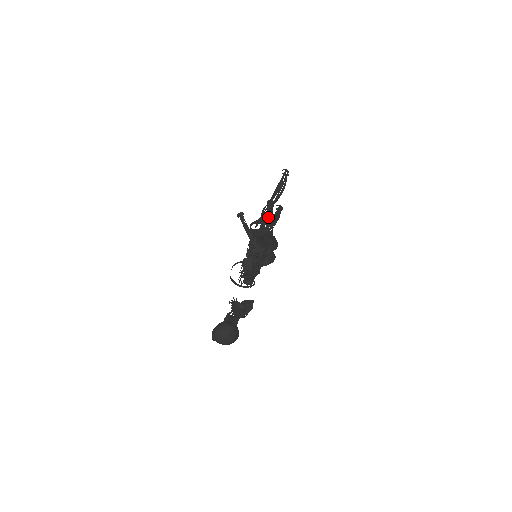
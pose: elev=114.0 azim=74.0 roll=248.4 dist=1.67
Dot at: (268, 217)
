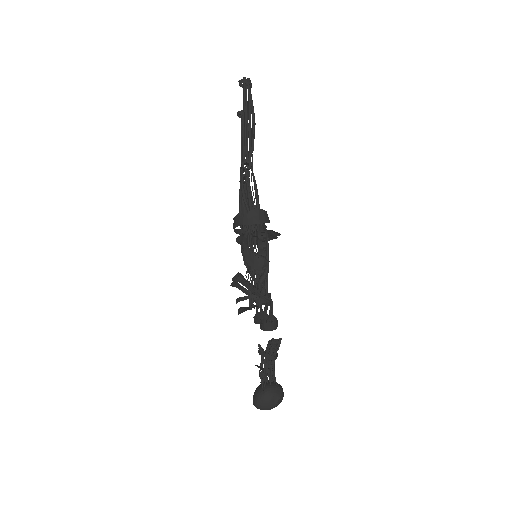
Dot at: (253, 195)
